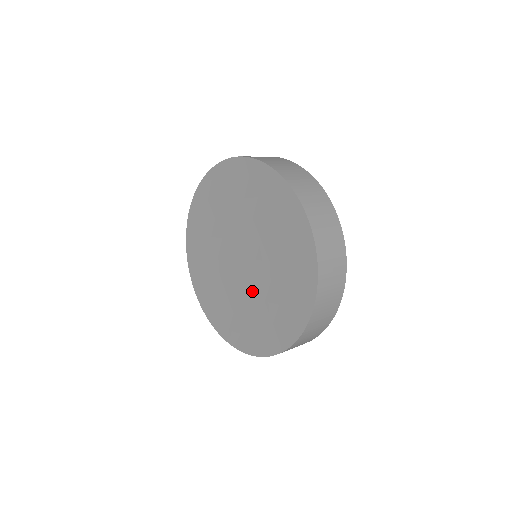
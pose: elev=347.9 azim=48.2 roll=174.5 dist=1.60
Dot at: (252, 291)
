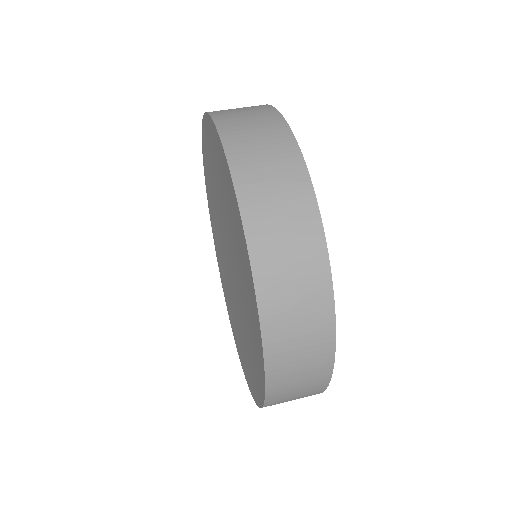
Dot at: (241, 304)
